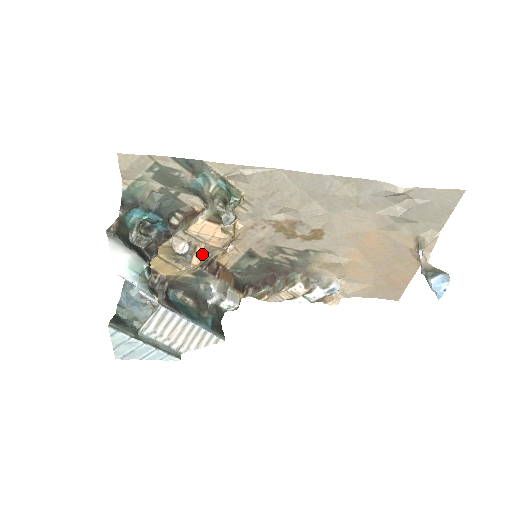
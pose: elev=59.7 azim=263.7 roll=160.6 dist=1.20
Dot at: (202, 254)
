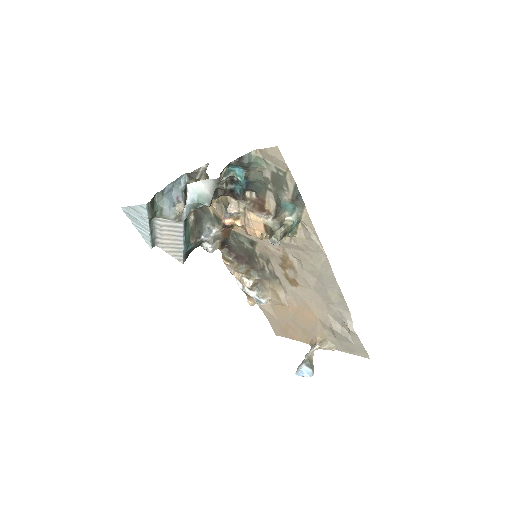
Dot at: occluded
